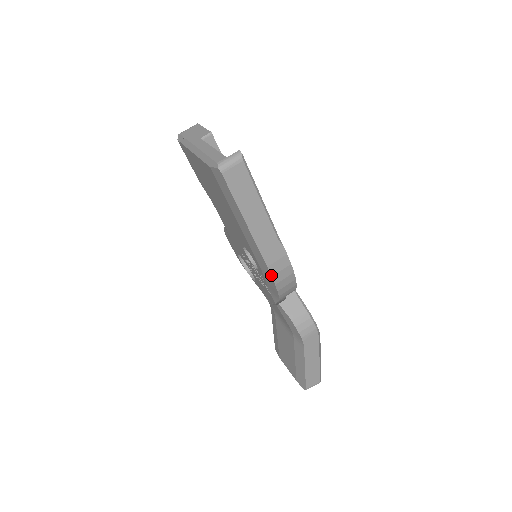
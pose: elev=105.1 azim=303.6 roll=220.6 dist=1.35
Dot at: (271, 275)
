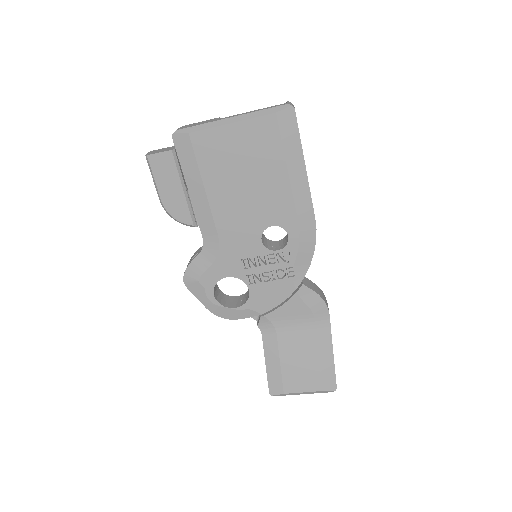
Dot at: occluded
